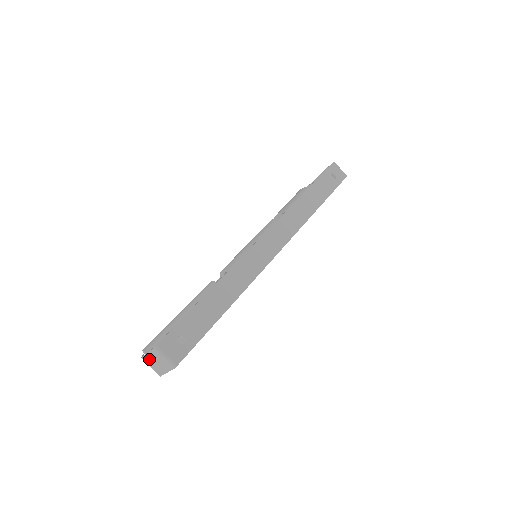
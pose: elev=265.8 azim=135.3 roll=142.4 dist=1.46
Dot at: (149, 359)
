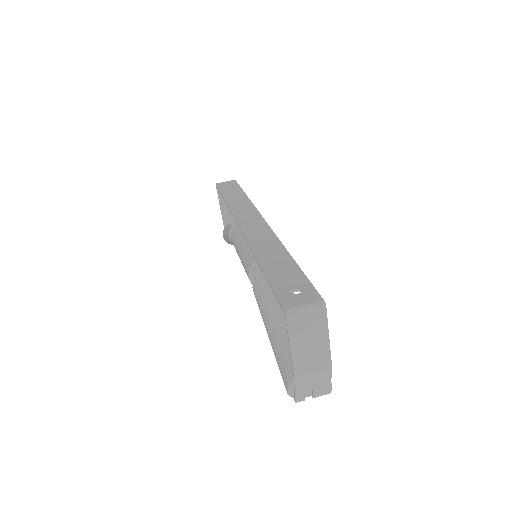
Dot at: (300, 358)
